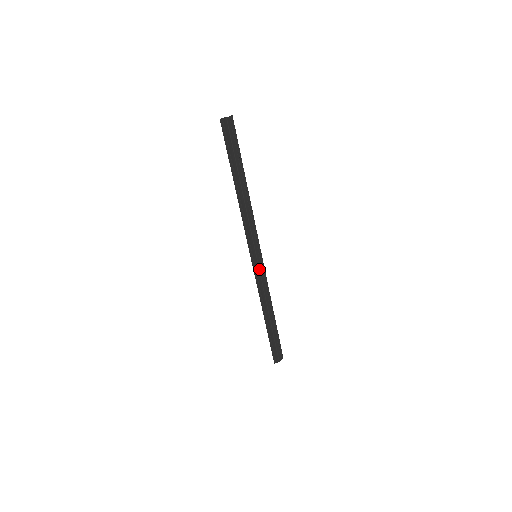
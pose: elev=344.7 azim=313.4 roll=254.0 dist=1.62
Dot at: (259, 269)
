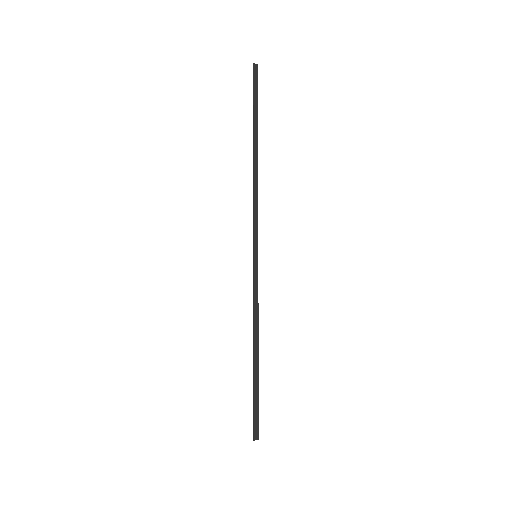
Dot at: occluded
